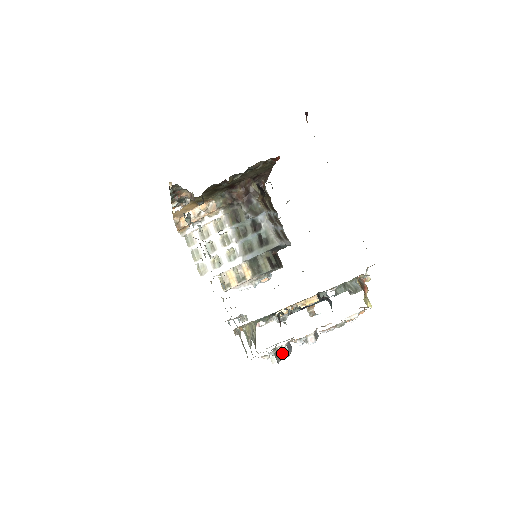
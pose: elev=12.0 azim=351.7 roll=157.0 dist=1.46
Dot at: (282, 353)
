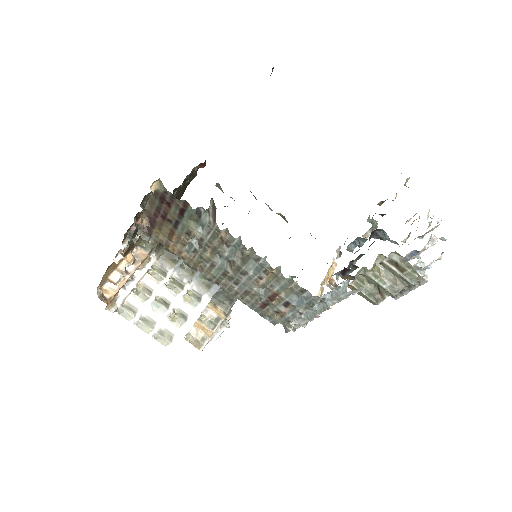
Dot at: (422, 267)
